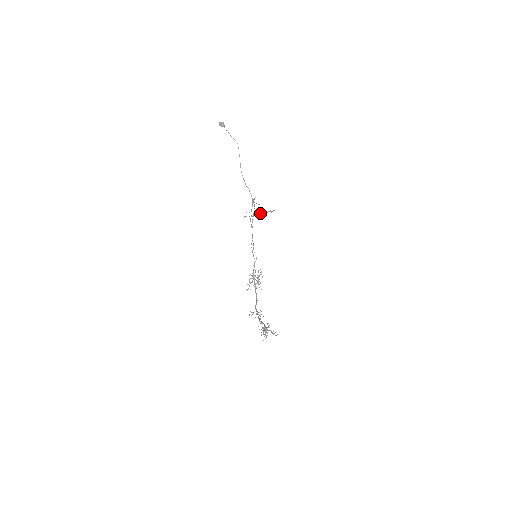
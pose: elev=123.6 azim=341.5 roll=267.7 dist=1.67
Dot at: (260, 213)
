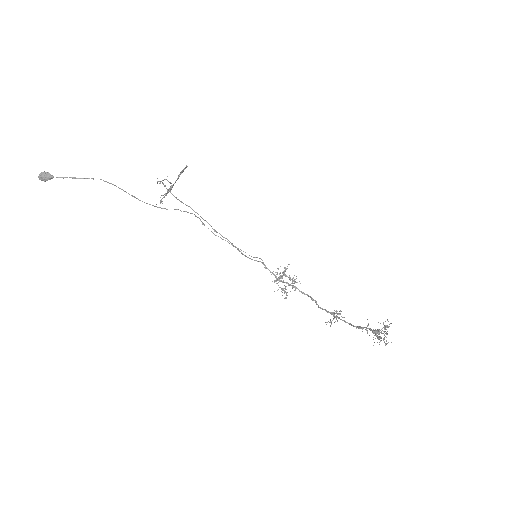
Dot at: occluded
